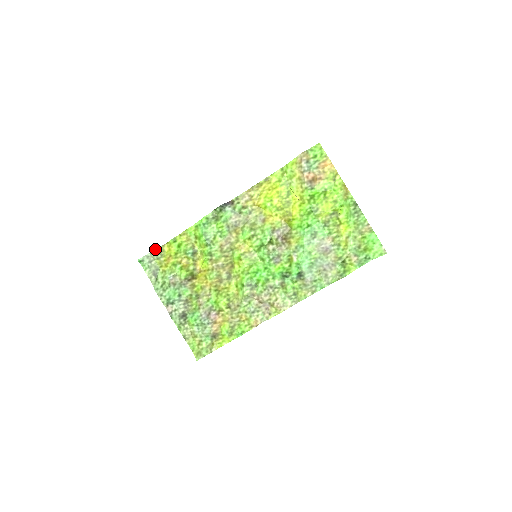
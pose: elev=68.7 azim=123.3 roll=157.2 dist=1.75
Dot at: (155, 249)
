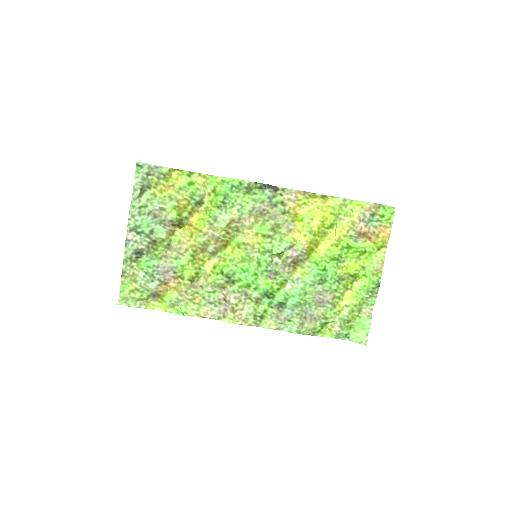
Dot at: occluded
